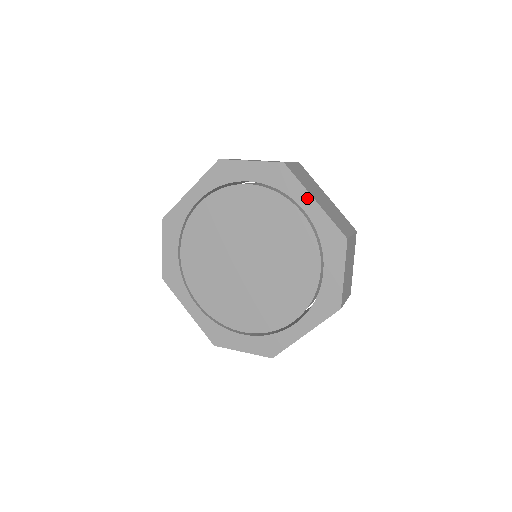
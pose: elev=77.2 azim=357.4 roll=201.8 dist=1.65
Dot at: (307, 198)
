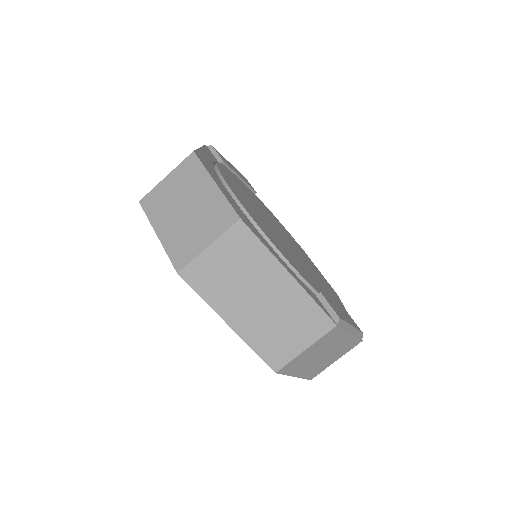
Dot at: (221, 315)
